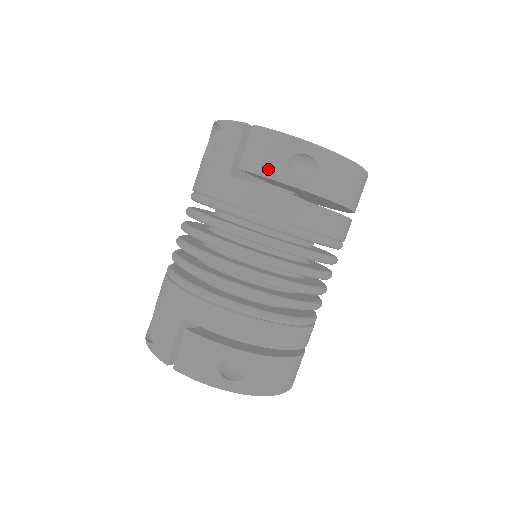
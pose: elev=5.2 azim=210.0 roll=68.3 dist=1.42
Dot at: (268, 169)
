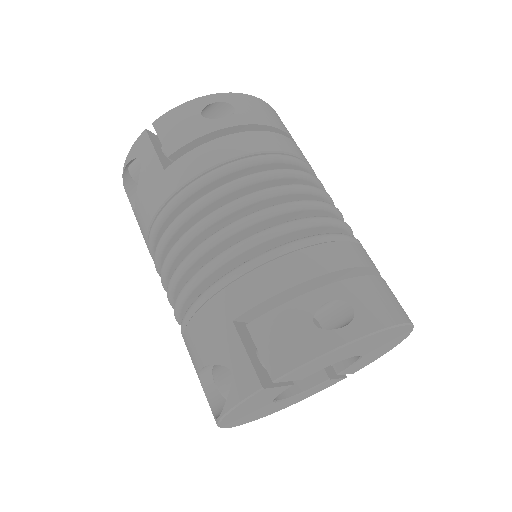
Dot at: (192, 133)
